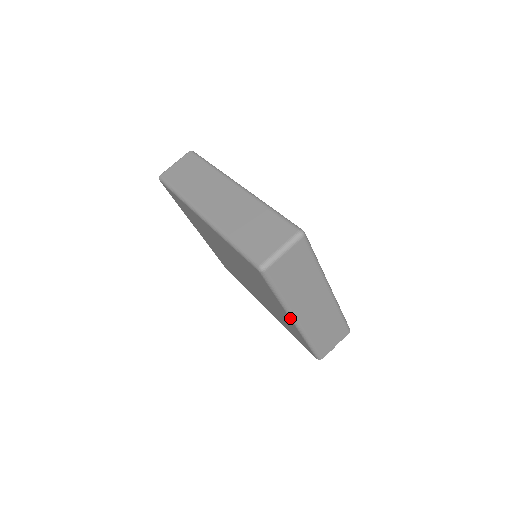
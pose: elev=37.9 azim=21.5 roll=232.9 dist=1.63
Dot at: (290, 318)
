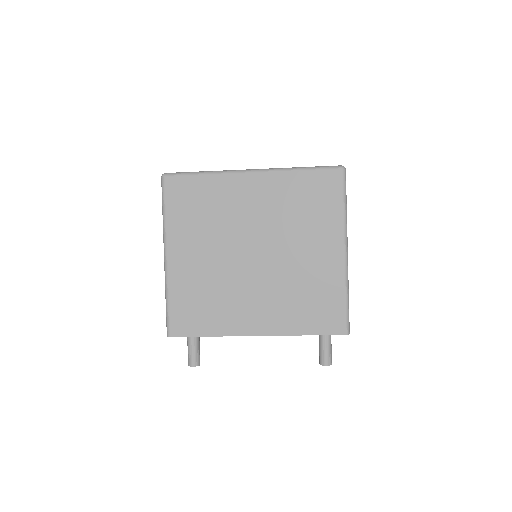
Dot at: (344, 245)
